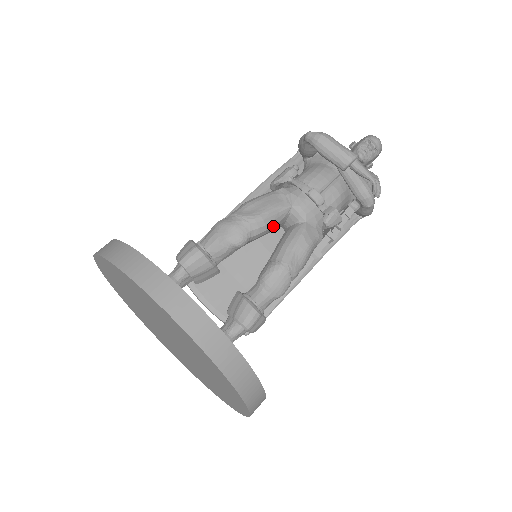
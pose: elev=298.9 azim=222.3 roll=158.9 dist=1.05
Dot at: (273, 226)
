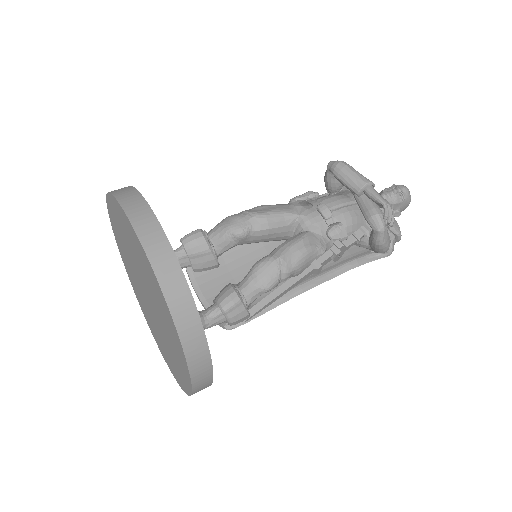
Dot at: (277, 228)
